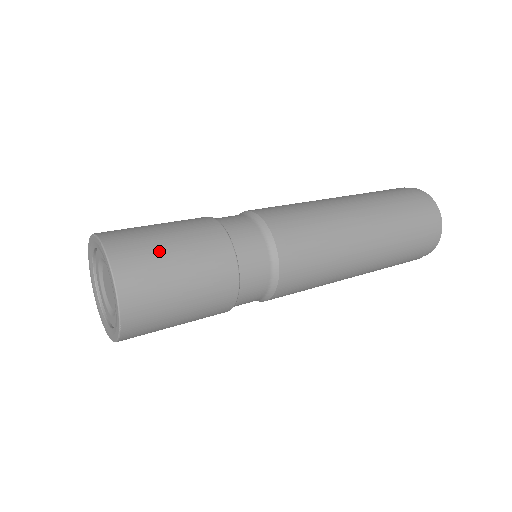
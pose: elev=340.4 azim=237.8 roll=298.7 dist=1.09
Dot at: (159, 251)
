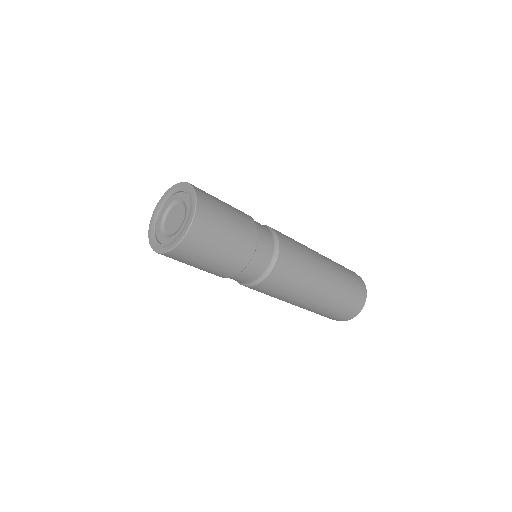
Dot at: occluded
